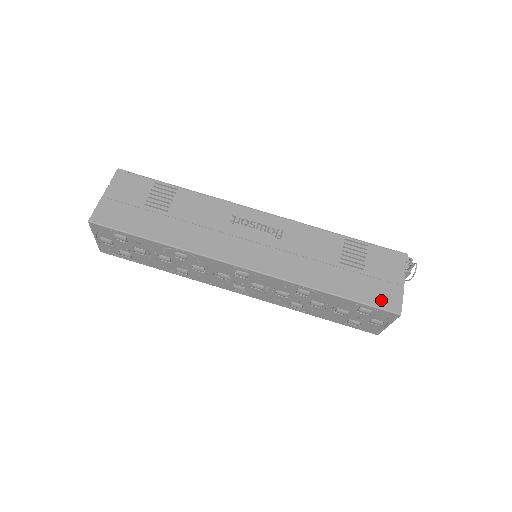
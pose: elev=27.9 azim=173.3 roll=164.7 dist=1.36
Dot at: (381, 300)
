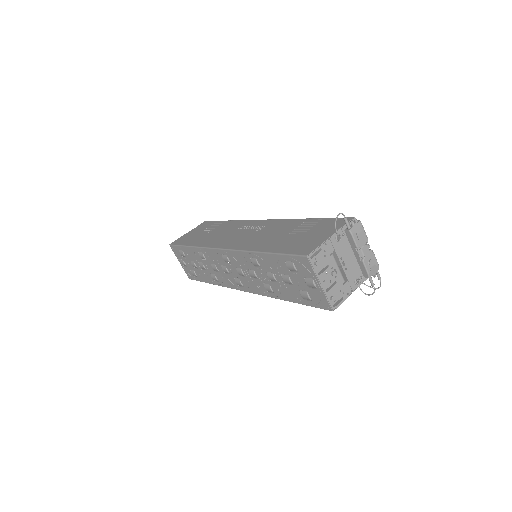
Dot at: (299, 249)
